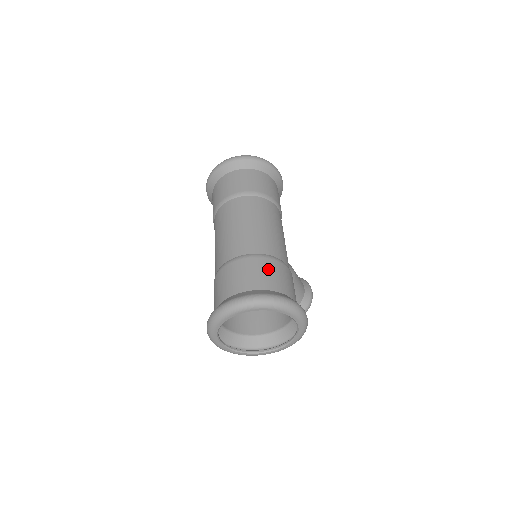
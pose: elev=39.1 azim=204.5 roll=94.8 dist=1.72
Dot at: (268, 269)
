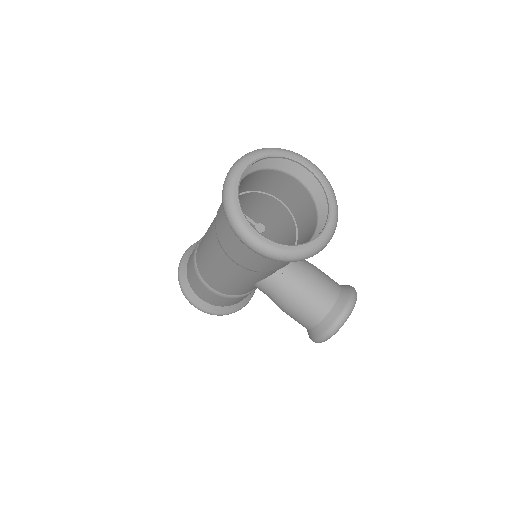
Dot at: occluded
